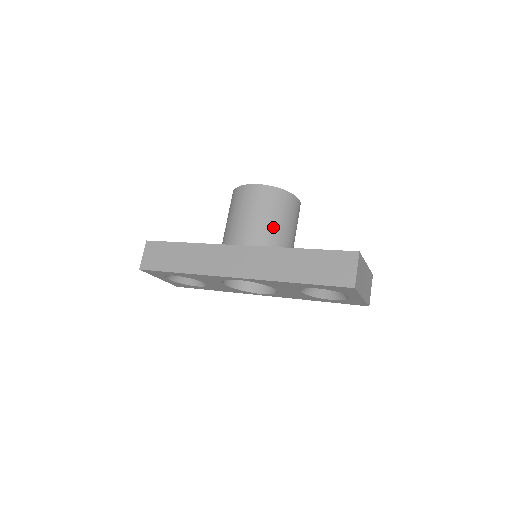
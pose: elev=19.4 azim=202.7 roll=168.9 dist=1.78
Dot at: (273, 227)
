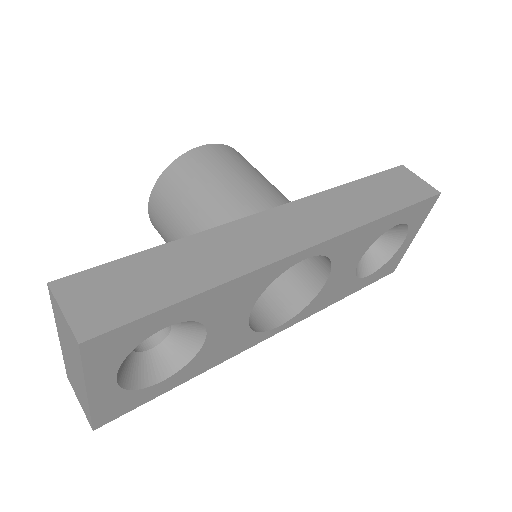
Dot at: (276, 188)
